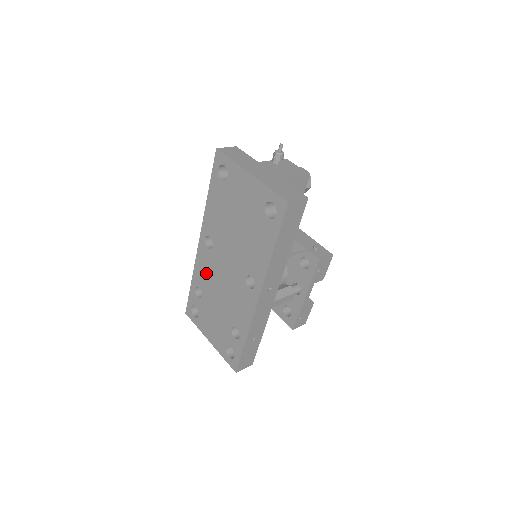
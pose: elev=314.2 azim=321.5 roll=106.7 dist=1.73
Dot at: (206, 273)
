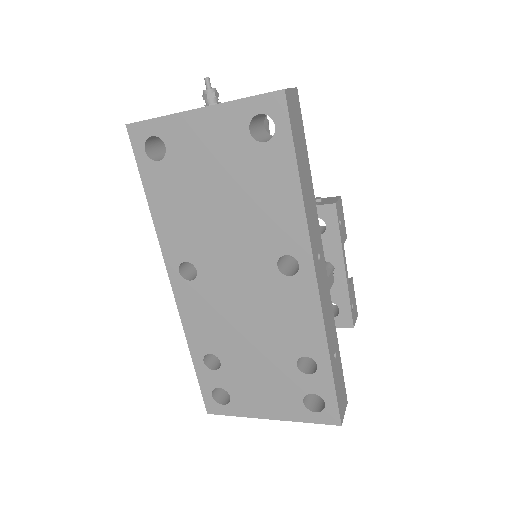
Dot at: (208, 321)
